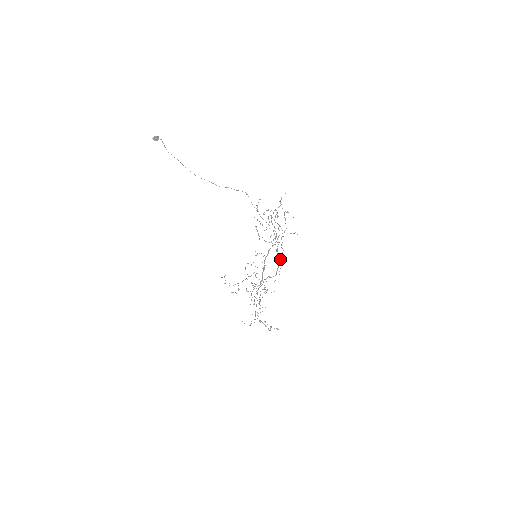
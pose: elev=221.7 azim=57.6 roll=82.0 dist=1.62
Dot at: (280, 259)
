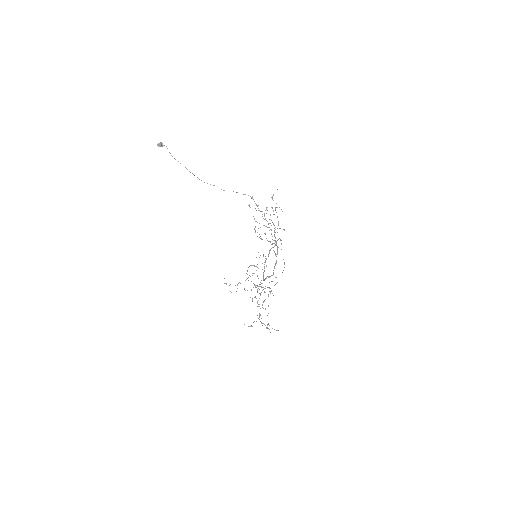
Dot at: occluded
